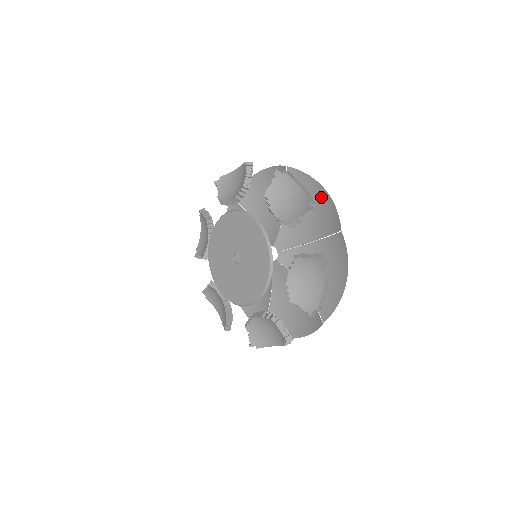
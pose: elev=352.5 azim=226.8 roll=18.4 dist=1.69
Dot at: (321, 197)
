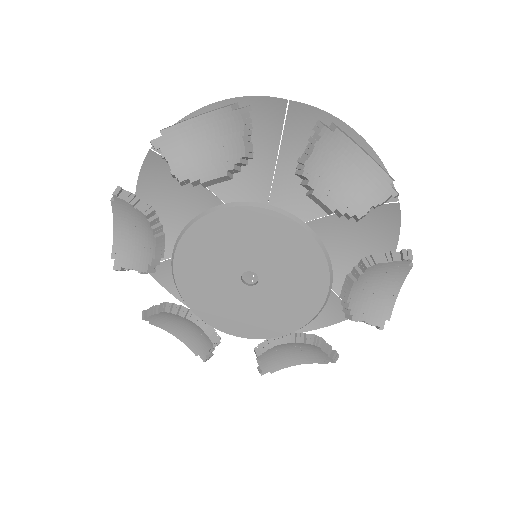
Dot at: occluded
